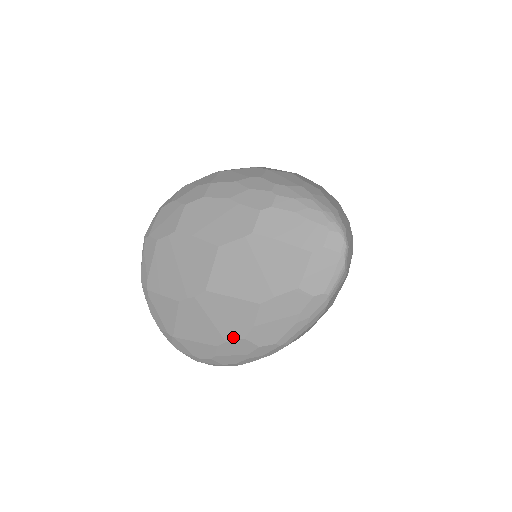
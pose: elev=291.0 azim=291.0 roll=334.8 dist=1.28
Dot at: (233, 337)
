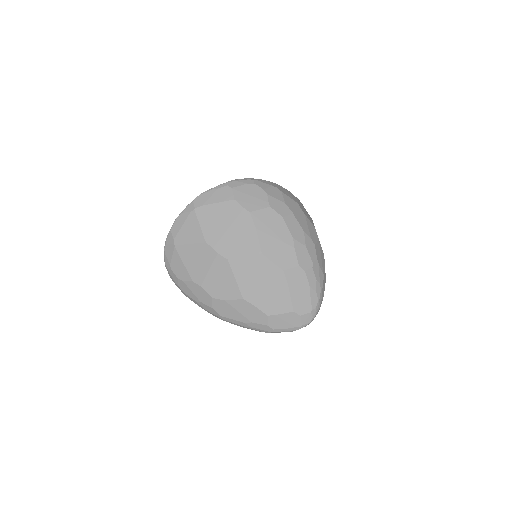
Dot at: (208, 290)
